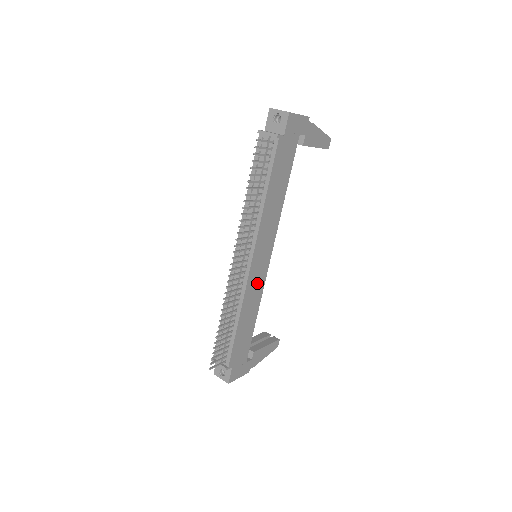
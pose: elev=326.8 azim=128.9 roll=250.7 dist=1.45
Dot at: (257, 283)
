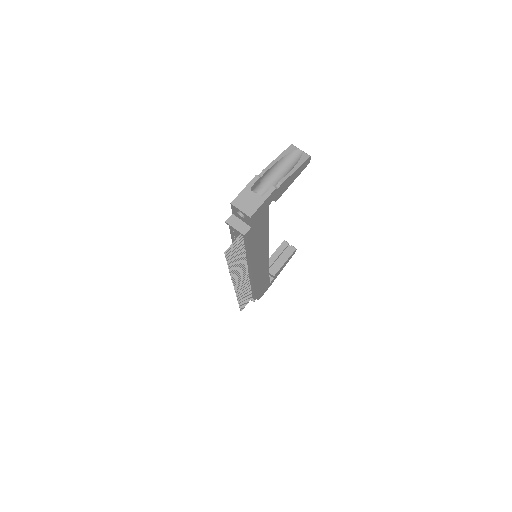
Dot at: (262, 269)
